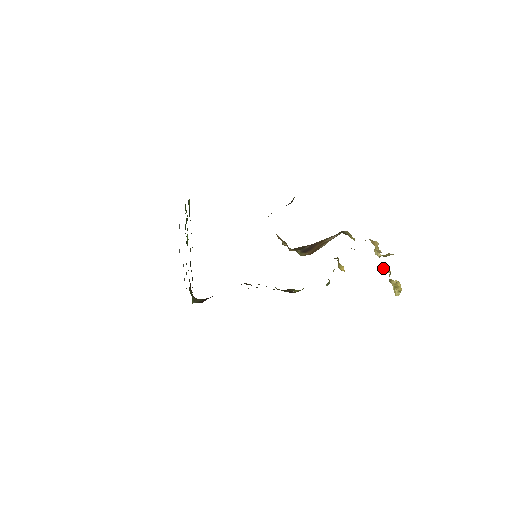
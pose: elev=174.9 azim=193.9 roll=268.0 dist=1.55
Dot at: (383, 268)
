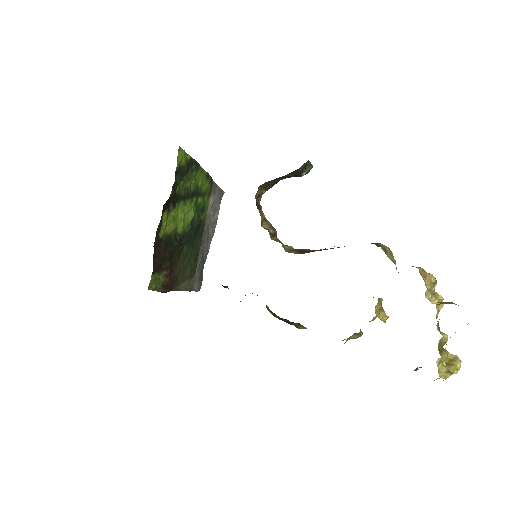
Dot at: (437, 327)
